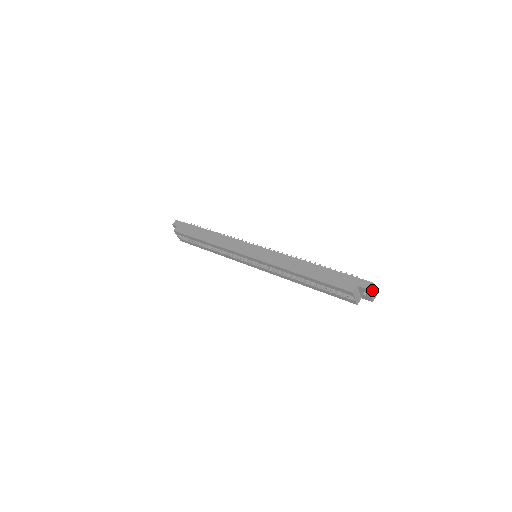
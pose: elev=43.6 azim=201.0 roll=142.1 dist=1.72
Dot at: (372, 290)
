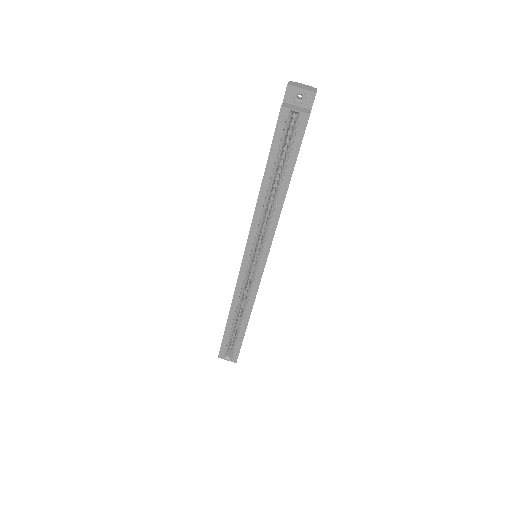
Dot at: (297, 86)
